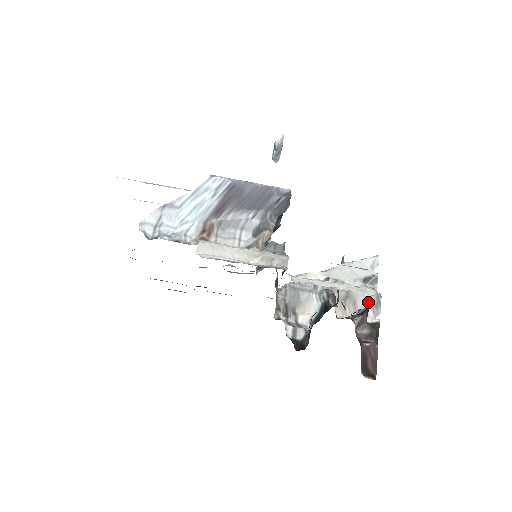
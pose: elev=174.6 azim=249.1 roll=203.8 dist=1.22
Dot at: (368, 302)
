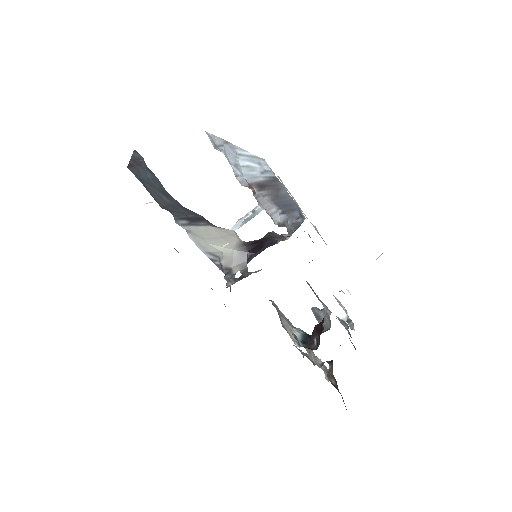
Dot at: occluded
